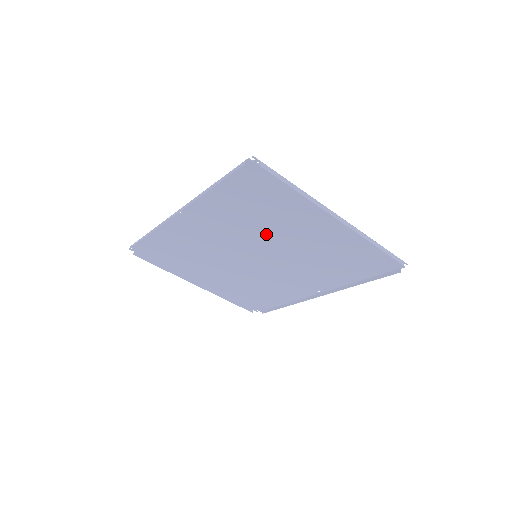
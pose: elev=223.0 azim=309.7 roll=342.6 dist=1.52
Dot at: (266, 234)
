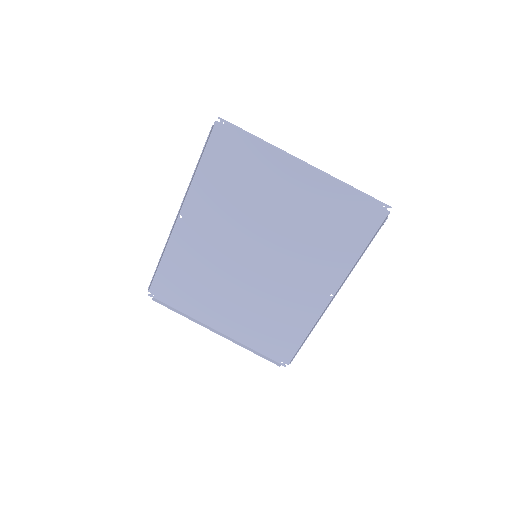
Dot at: (255, 216)
